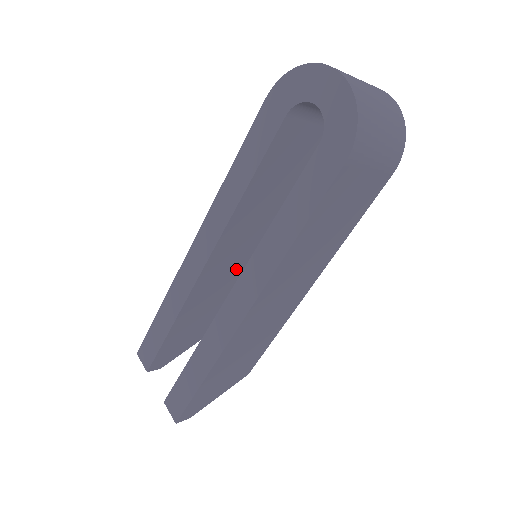
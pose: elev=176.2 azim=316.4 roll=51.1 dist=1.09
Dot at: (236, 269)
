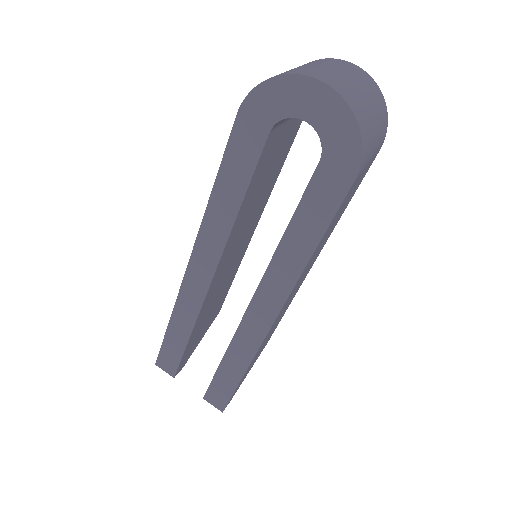
Dot at: (232, 266)
